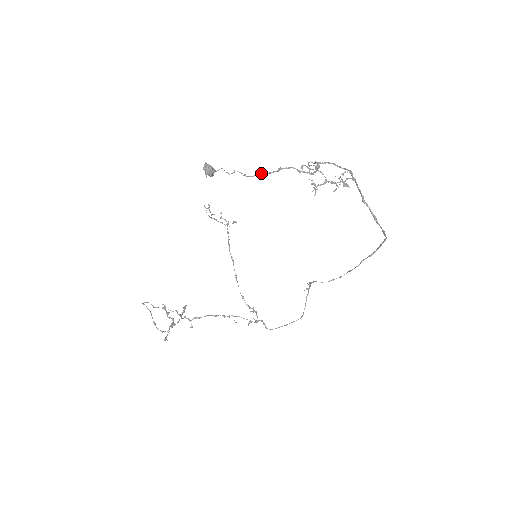
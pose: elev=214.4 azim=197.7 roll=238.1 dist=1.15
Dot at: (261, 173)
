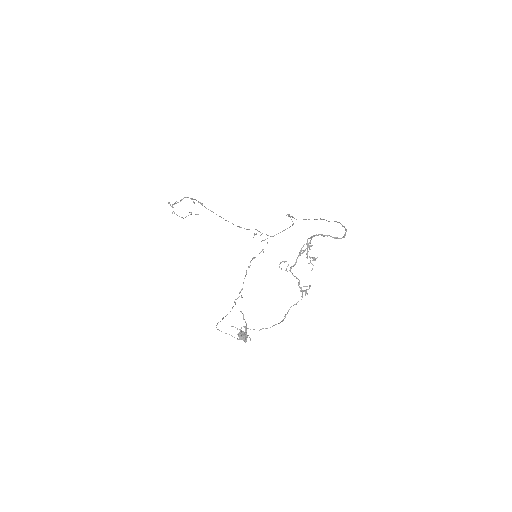
Dot at: occluded
